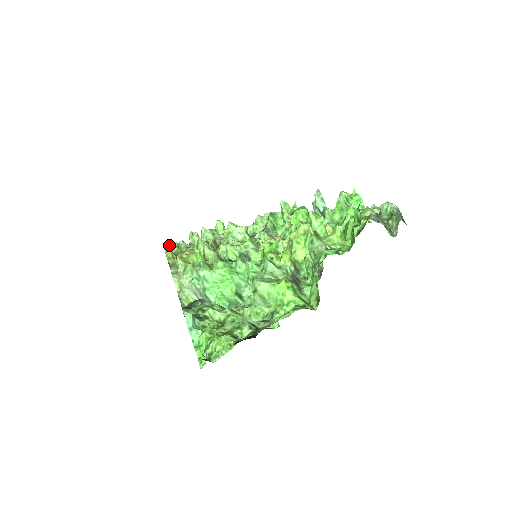
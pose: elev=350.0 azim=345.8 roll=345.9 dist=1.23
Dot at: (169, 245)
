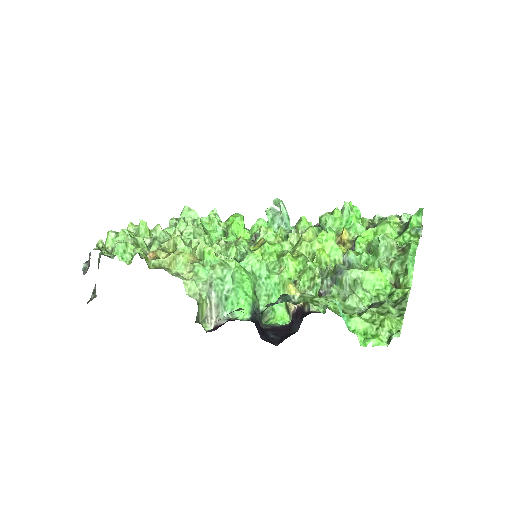
Dot at: (125, 243)
